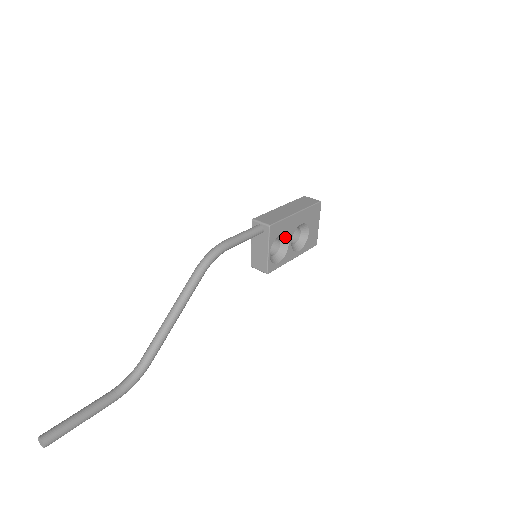
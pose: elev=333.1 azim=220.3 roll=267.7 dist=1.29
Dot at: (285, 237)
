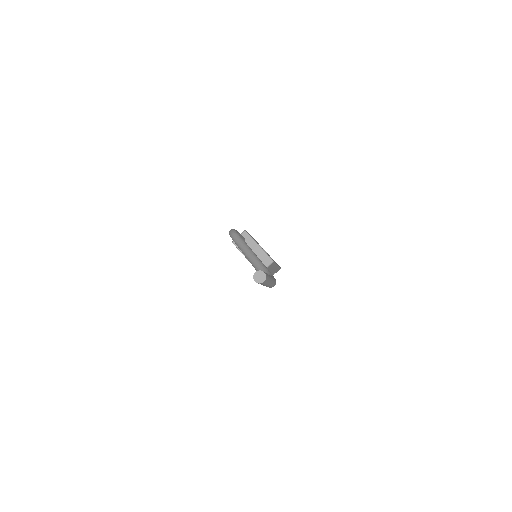
Dot at: occluded
